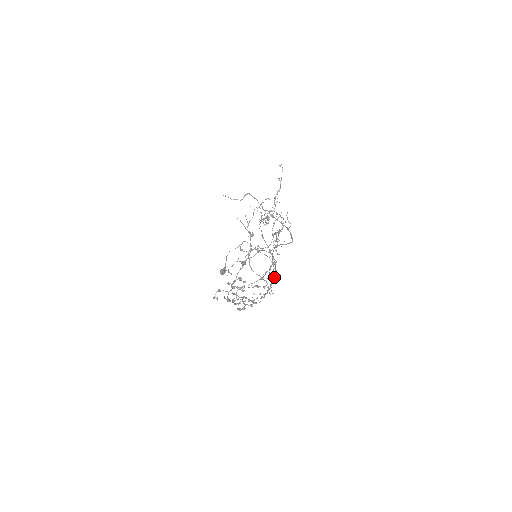
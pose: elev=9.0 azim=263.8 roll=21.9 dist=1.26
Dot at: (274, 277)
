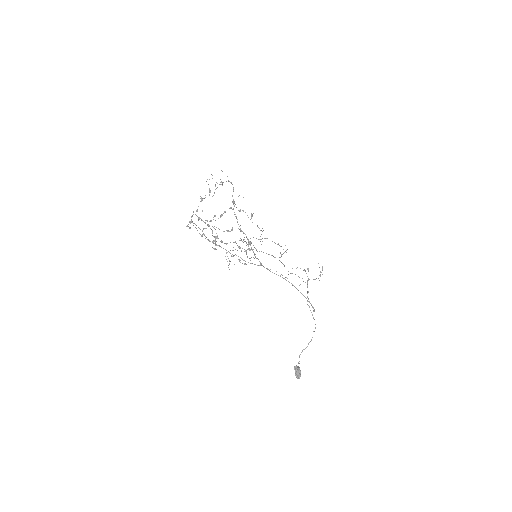
Dot at: occluded
